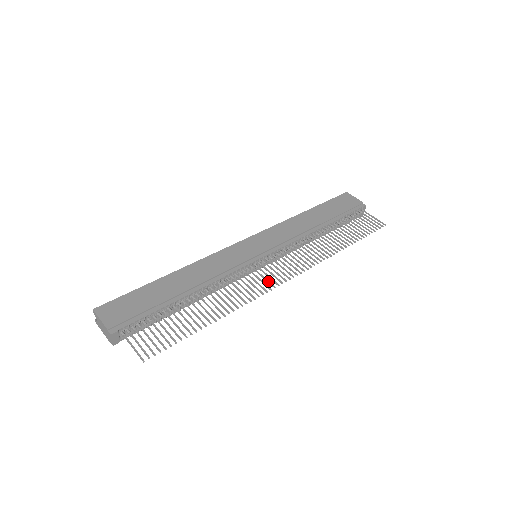
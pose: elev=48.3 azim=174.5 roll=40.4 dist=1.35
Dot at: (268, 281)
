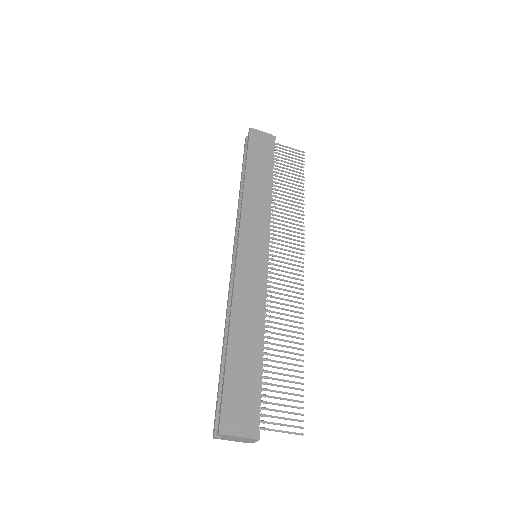
Dot at: (294, 278)
